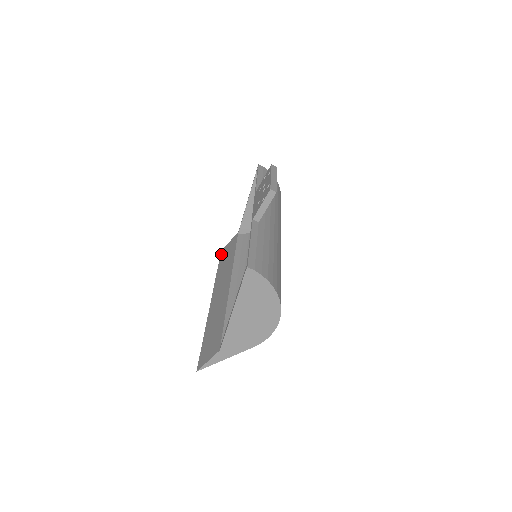
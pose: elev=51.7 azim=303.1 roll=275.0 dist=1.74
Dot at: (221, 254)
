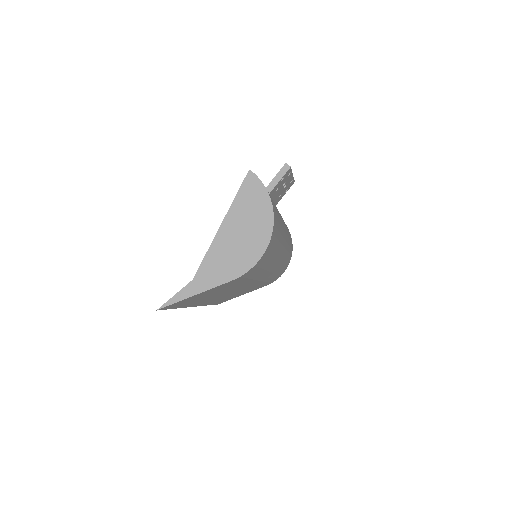
Dot at: occluded
